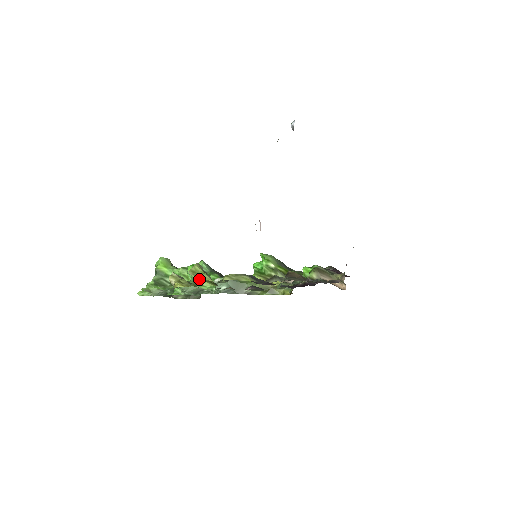
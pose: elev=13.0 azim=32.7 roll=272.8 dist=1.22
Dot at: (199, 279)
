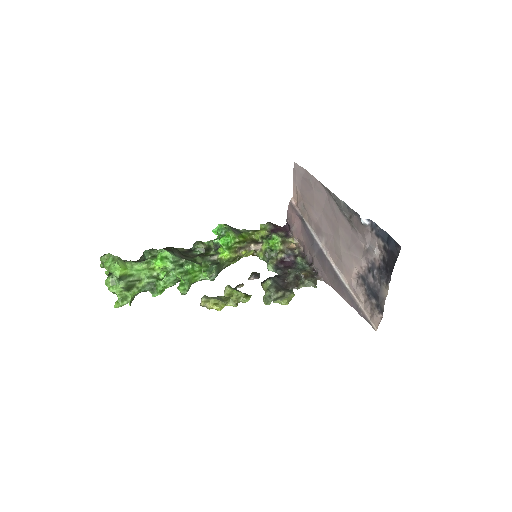
Dot at: (235, 298)
